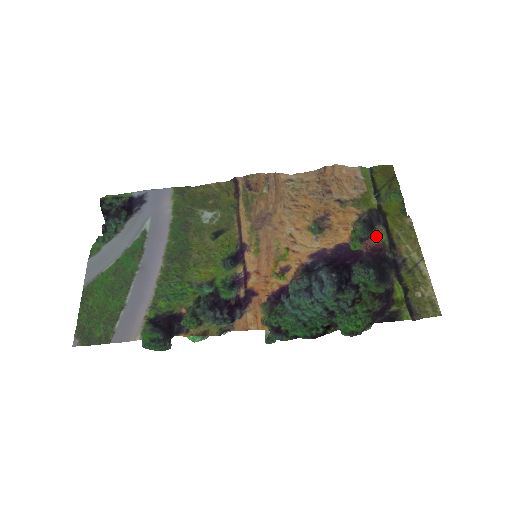
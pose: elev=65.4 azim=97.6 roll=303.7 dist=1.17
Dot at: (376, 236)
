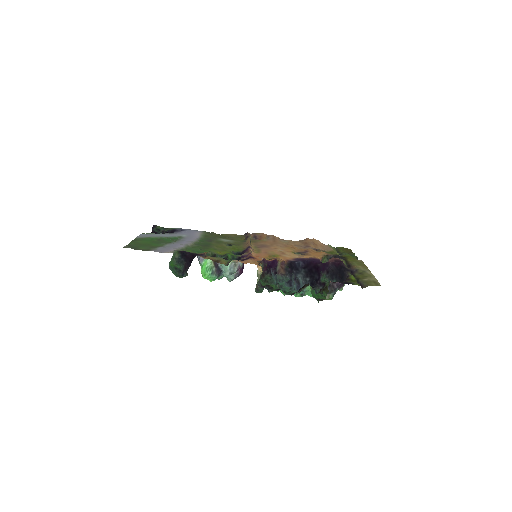
Dot at: occluded
